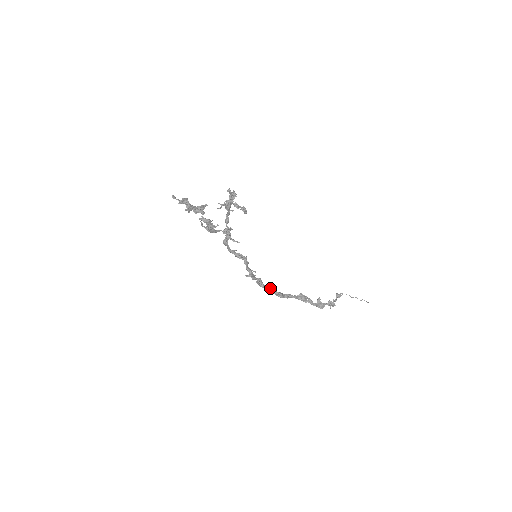
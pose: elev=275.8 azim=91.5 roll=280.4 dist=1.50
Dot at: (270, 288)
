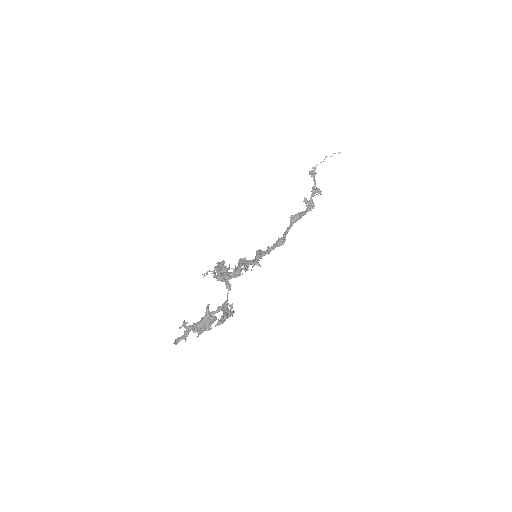
Dot at: (270, 247)
